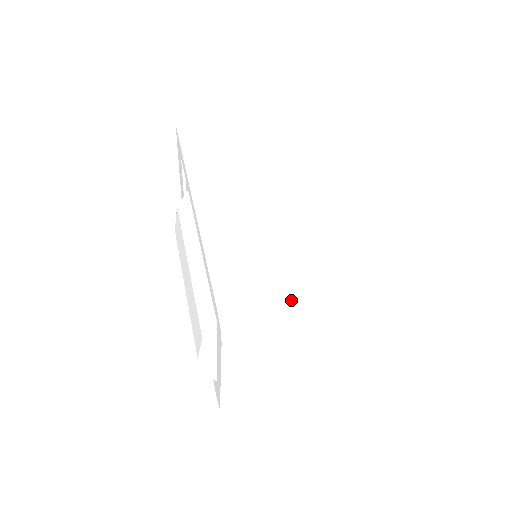
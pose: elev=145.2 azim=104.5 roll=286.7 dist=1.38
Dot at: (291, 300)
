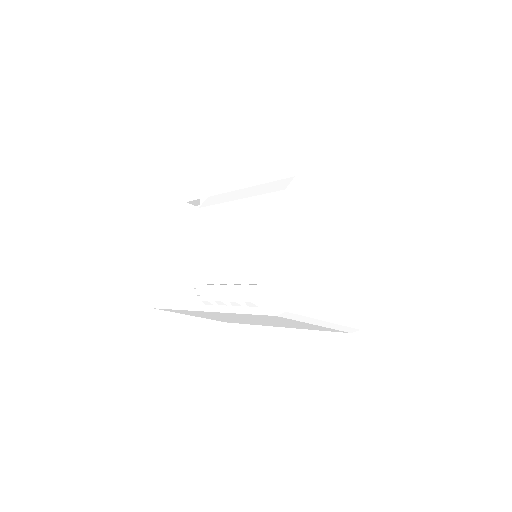
Dot at: occluded
